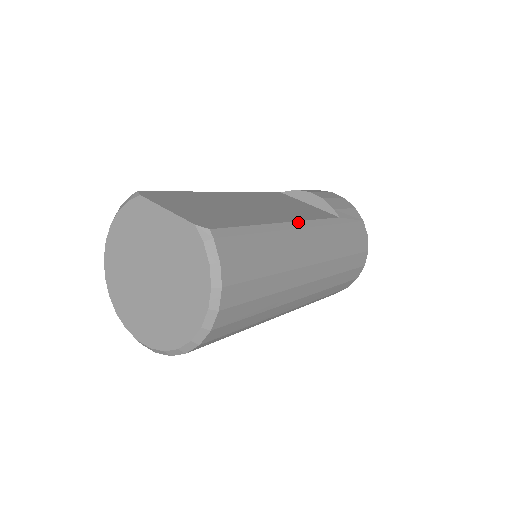
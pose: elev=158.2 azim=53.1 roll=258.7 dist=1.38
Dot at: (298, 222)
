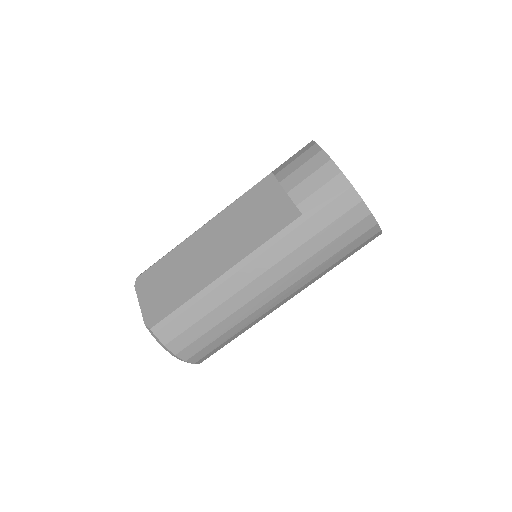
Dot at: (236, 265)
